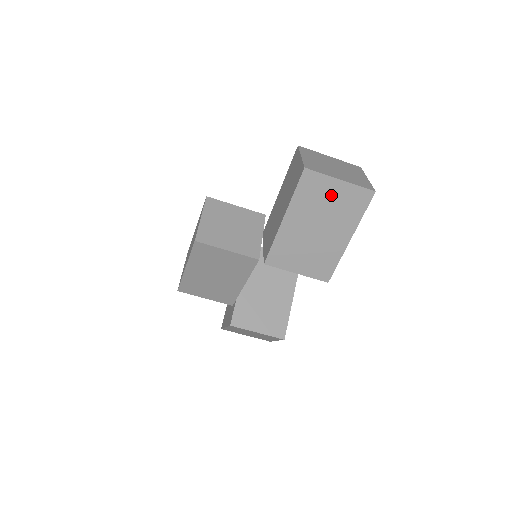
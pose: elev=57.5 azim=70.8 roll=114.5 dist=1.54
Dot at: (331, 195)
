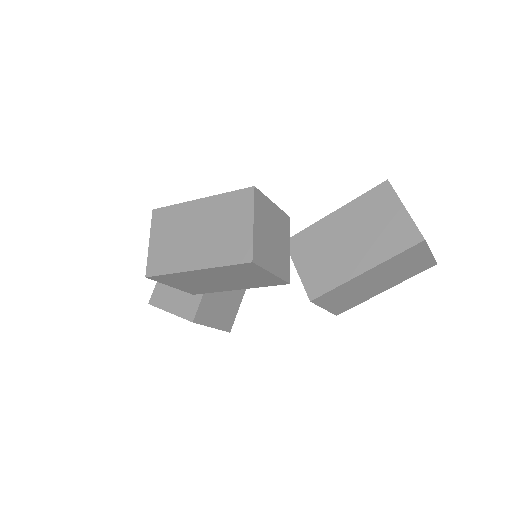
Dot at: (413, 261)
